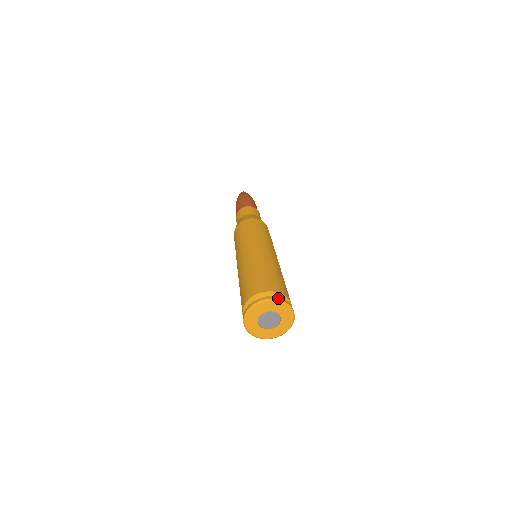
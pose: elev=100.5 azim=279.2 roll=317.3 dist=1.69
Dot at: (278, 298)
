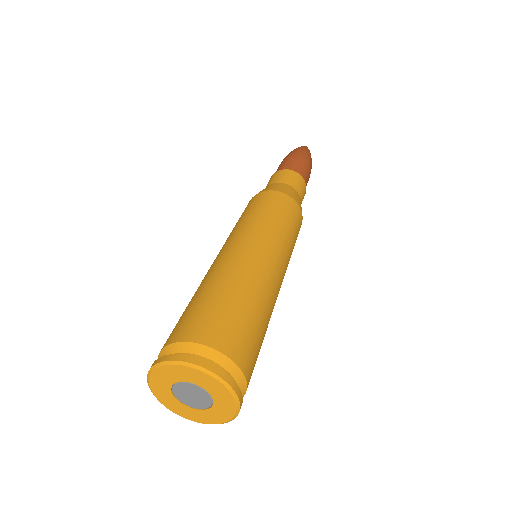
Dot at: (233, 383)
